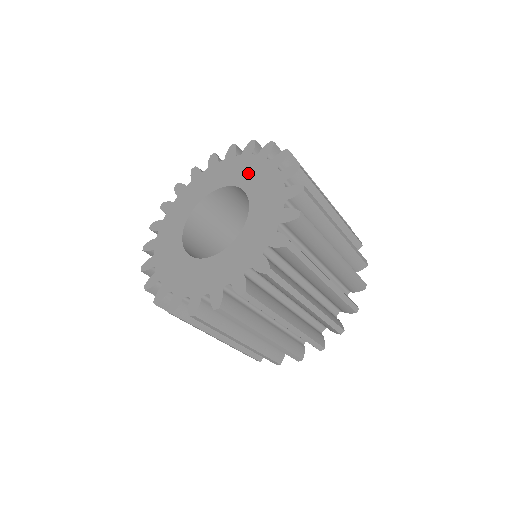
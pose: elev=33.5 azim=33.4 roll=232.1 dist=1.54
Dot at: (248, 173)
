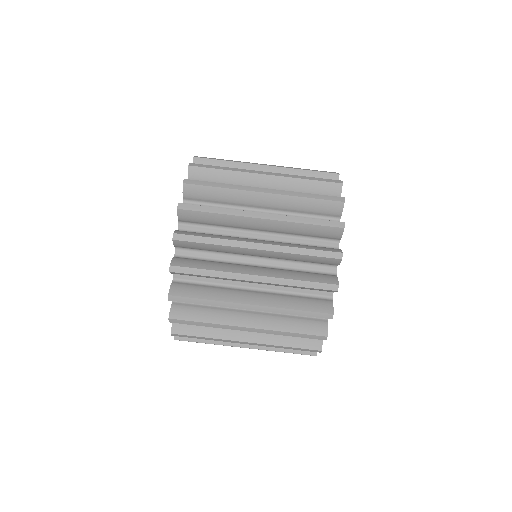
Dot at: occluded
